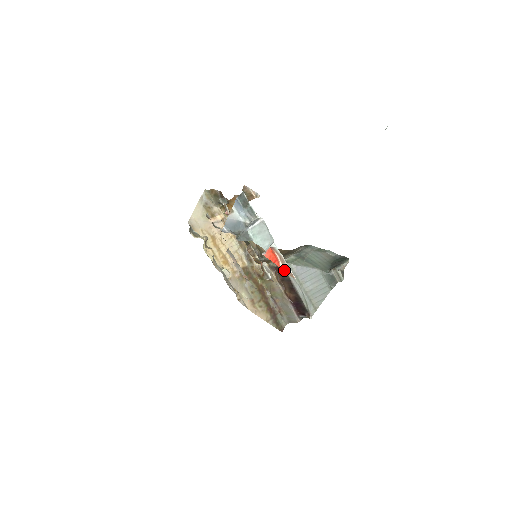
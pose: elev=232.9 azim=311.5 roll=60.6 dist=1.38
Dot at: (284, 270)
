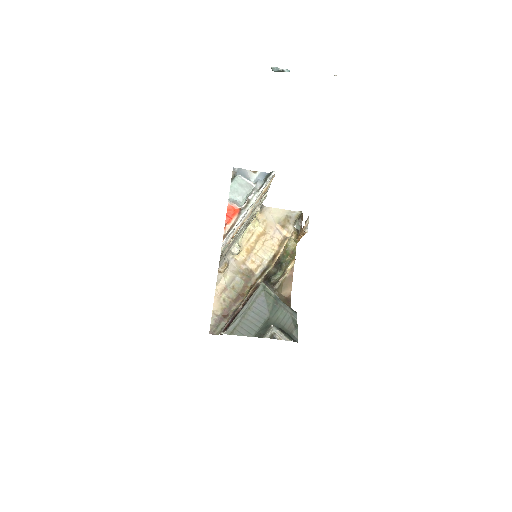
Dot at: (227, 232)
